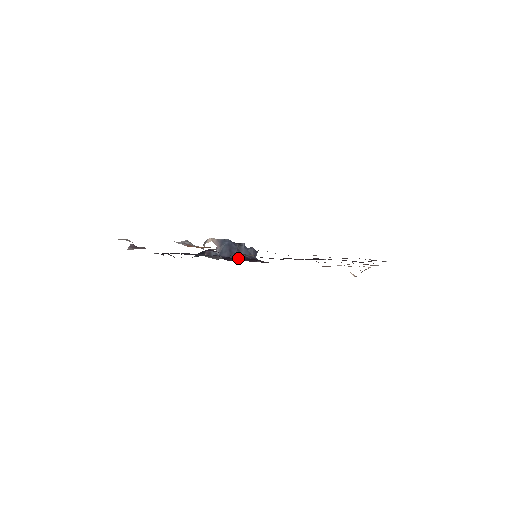
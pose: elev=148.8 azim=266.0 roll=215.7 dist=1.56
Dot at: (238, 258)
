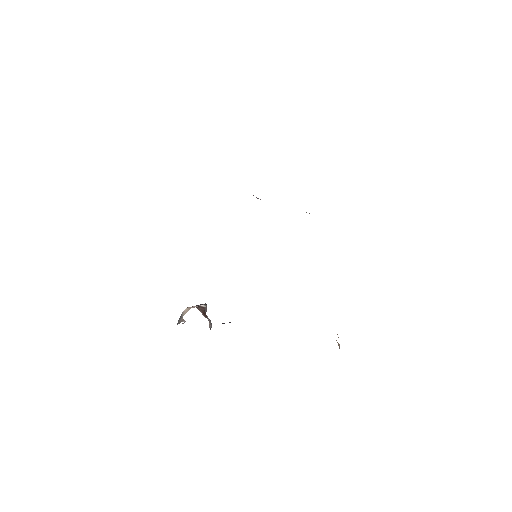
Dot at: occluded
